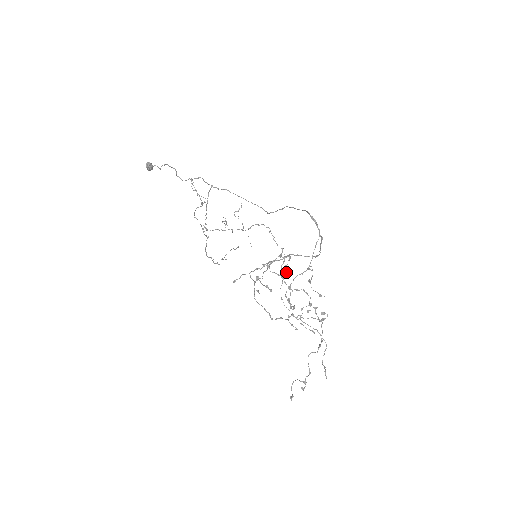
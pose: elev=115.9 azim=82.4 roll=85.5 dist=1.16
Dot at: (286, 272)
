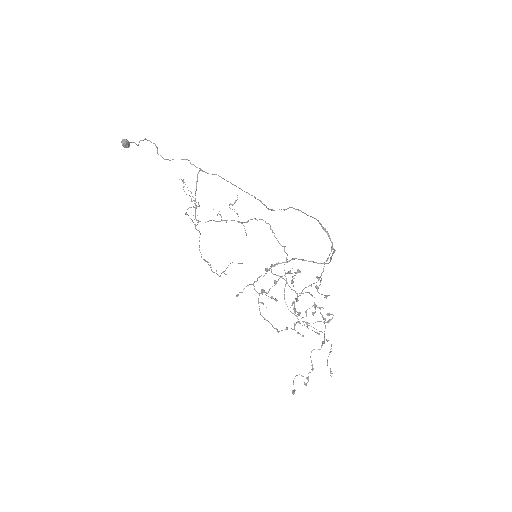
Dot at: (293, 282)
